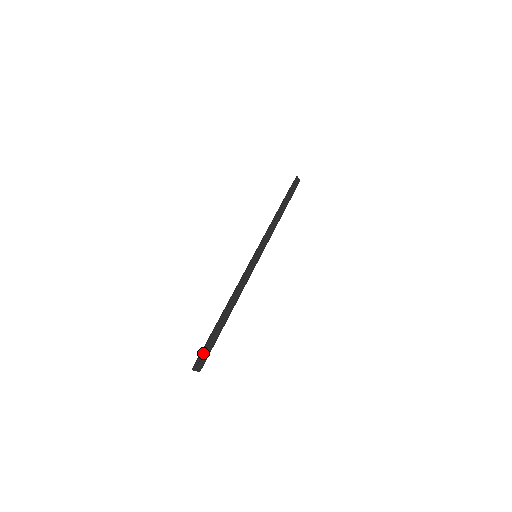
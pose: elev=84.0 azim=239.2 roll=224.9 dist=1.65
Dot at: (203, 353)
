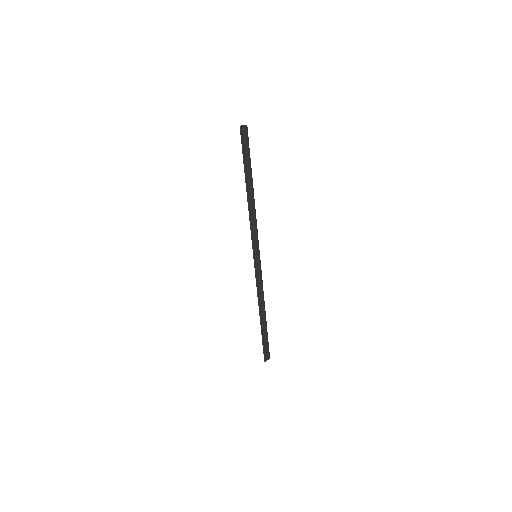
Dot at: (264, 352)
